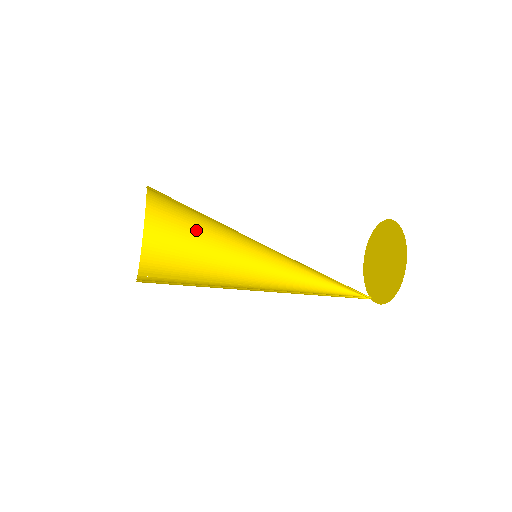
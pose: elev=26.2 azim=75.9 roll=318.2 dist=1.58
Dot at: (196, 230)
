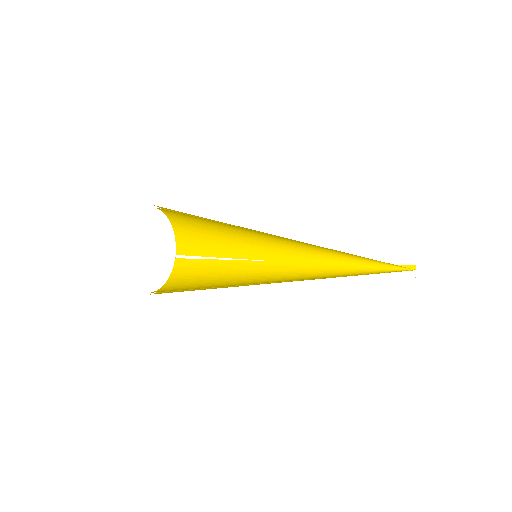
Dot at: occluded
